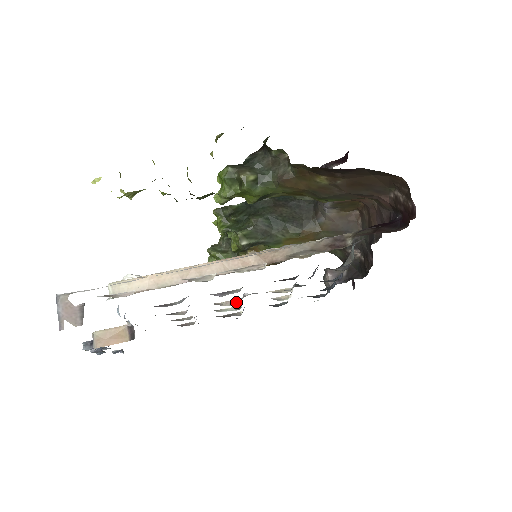
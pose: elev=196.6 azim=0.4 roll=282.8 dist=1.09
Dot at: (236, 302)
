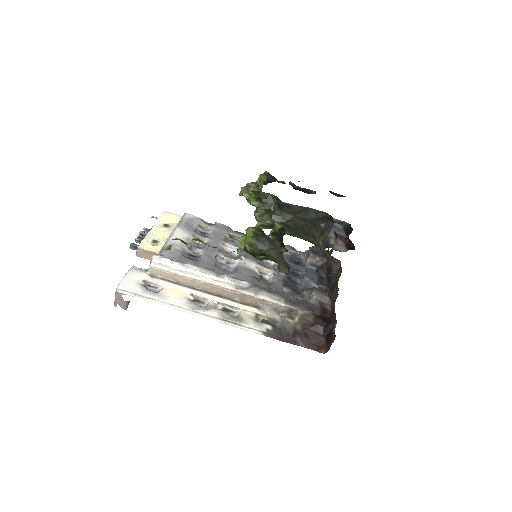
Dot at: (233, 262)
